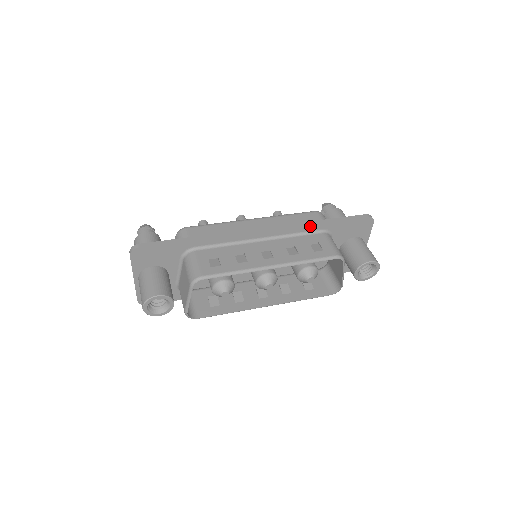
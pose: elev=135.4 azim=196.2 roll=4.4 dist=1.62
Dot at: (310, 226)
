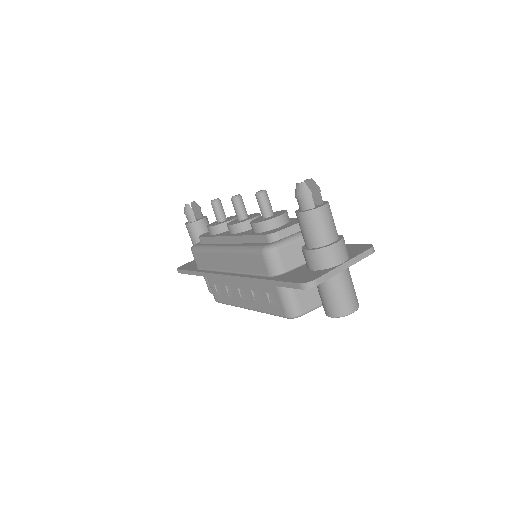
Dot at: (256, 282)
